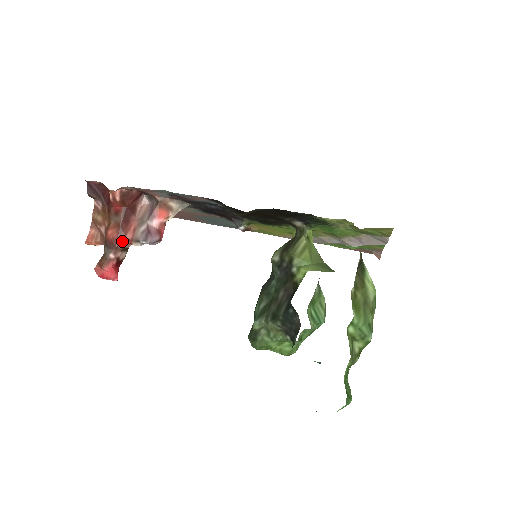
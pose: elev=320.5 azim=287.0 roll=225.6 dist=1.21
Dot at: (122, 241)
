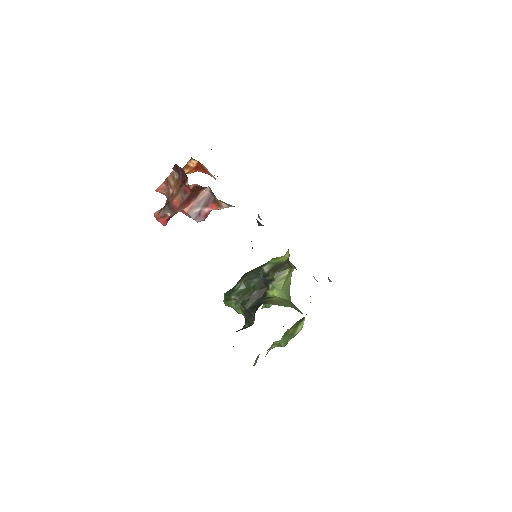
Dot at: (180, 210)
